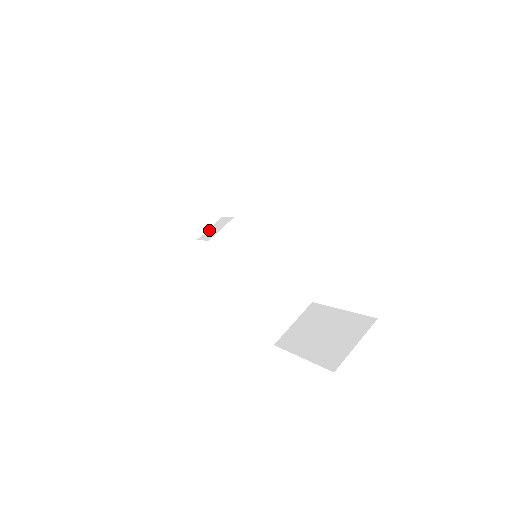
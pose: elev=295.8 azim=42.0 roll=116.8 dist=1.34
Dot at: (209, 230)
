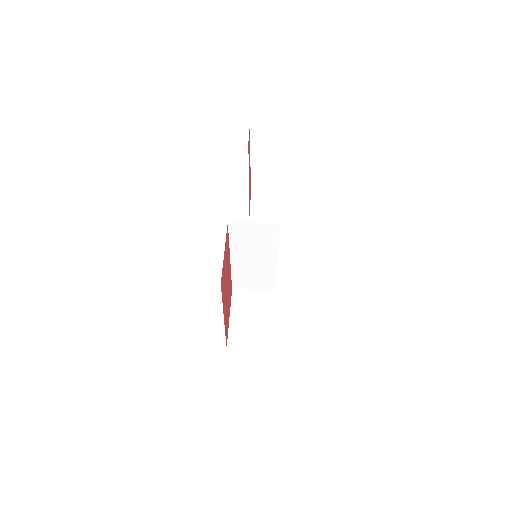
Dot at: (262, 198)
